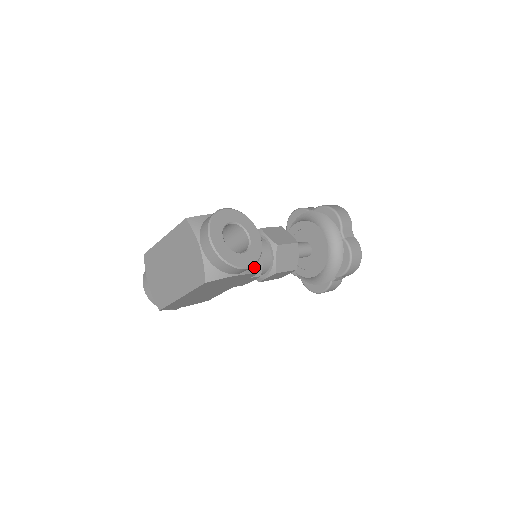
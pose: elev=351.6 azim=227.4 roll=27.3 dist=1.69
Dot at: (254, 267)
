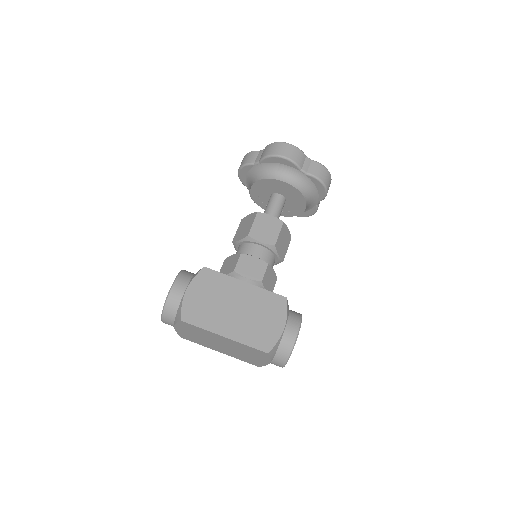
Dot at: occluded
